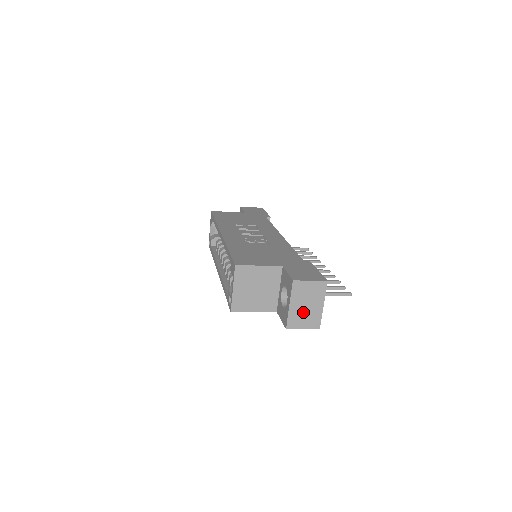
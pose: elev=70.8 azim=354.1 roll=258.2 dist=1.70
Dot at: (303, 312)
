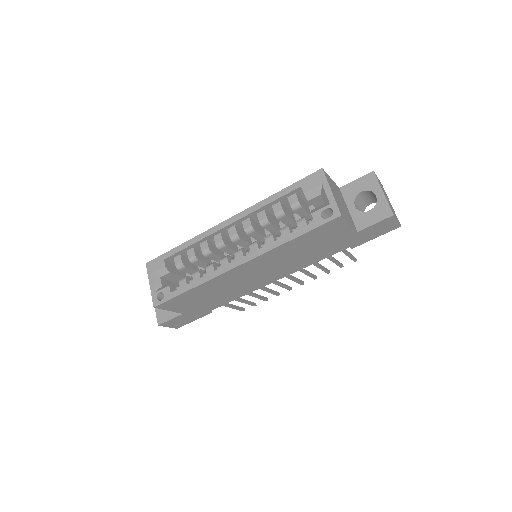
Dot at: occluded
